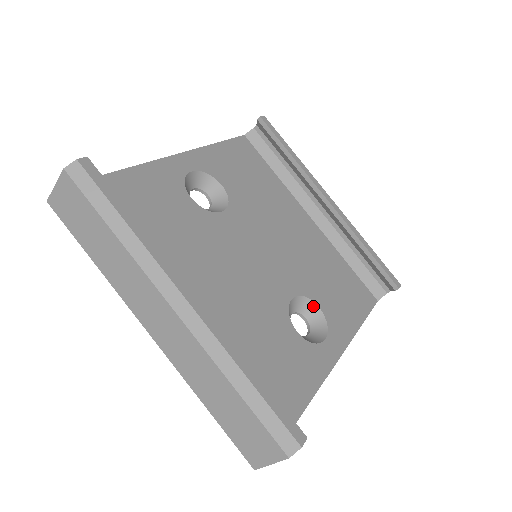
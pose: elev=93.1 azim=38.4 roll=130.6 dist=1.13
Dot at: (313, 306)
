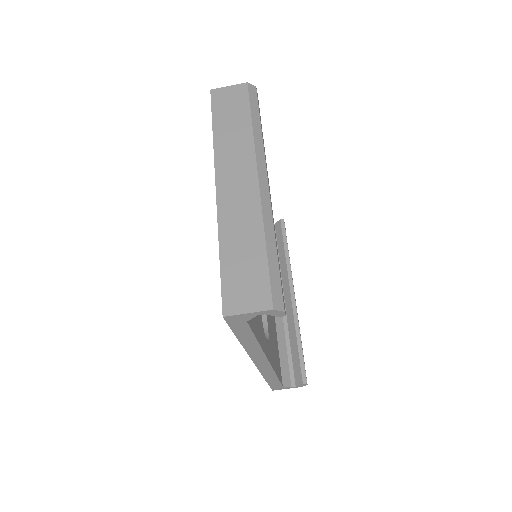
Dot at: (265, 322)
